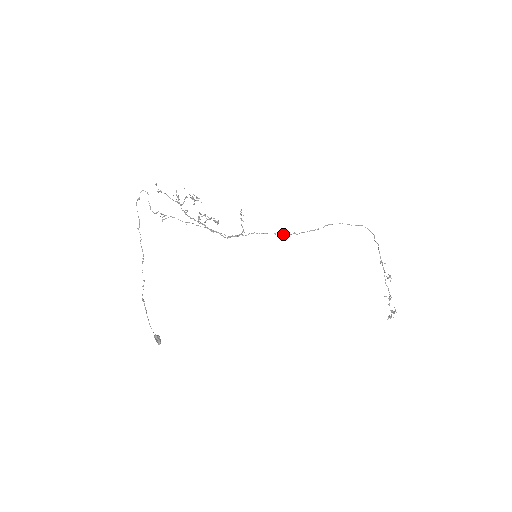
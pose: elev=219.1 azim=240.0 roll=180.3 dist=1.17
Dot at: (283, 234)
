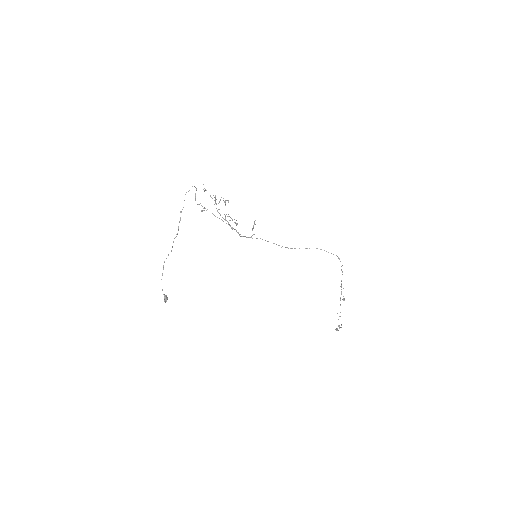
Dot at: occluded
